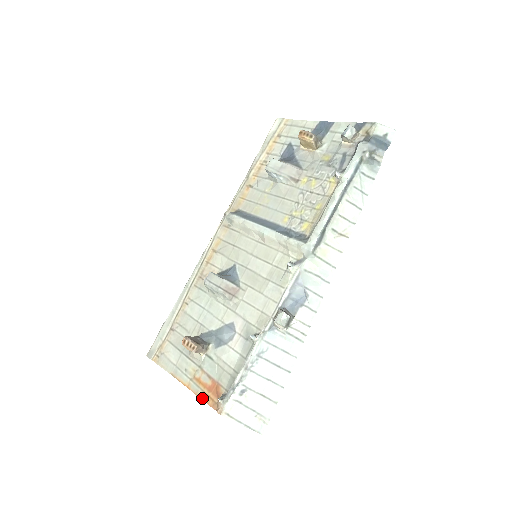
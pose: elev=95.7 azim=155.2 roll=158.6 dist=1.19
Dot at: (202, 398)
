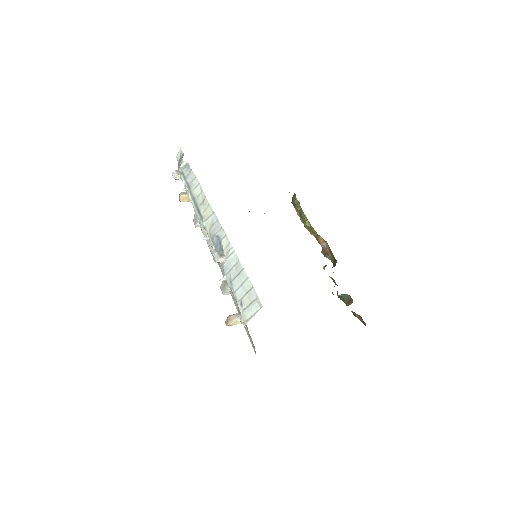
Dot at: occluded
